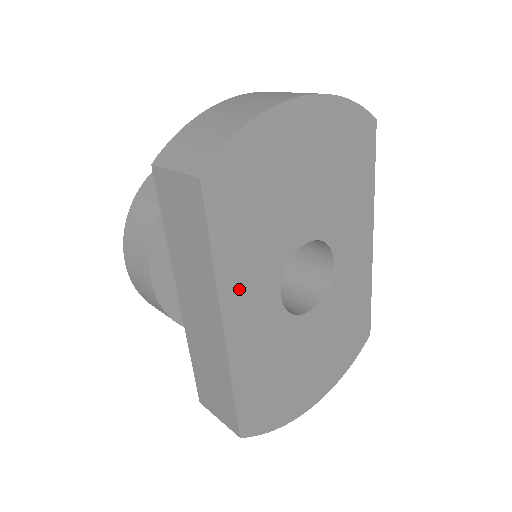
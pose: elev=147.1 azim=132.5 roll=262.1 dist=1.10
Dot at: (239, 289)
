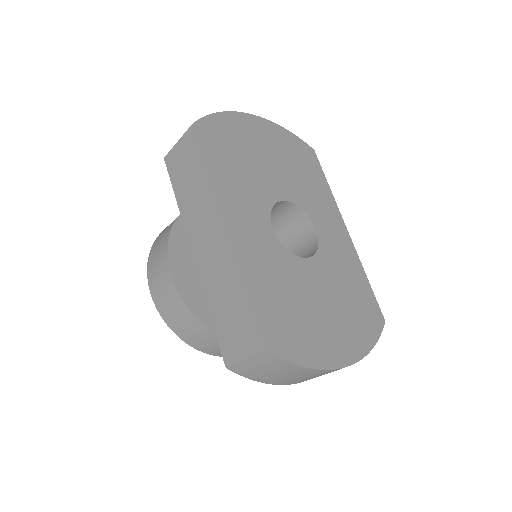
Dot at: (234, 205)
